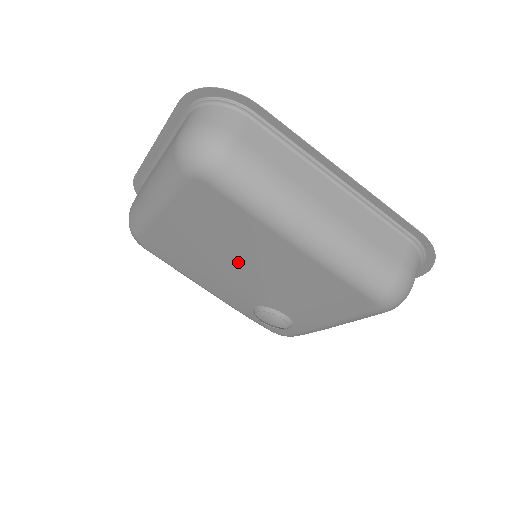
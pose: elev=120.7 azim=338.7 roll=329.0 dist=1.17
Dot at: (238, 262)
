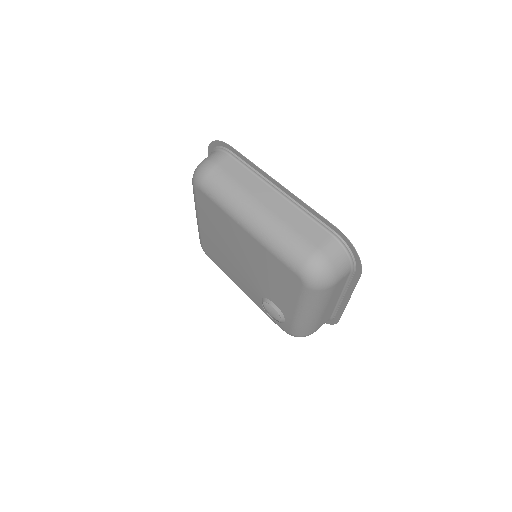
Dot at: (236, 254)
